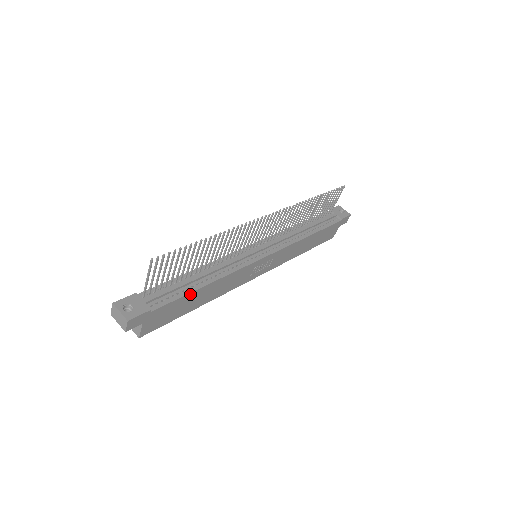
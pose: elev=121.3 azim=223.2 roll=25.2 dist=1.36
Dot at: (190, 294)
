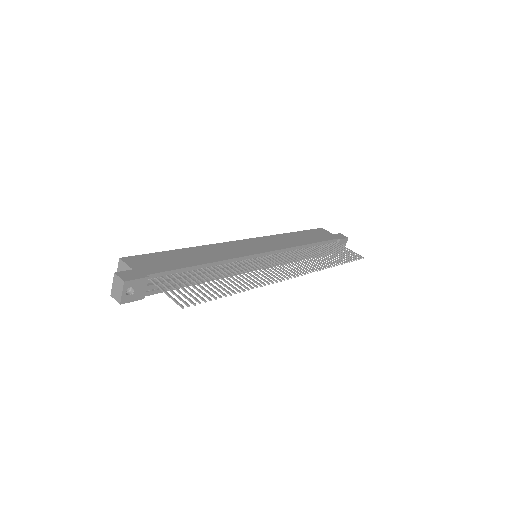
Dot at: (182, 286)
